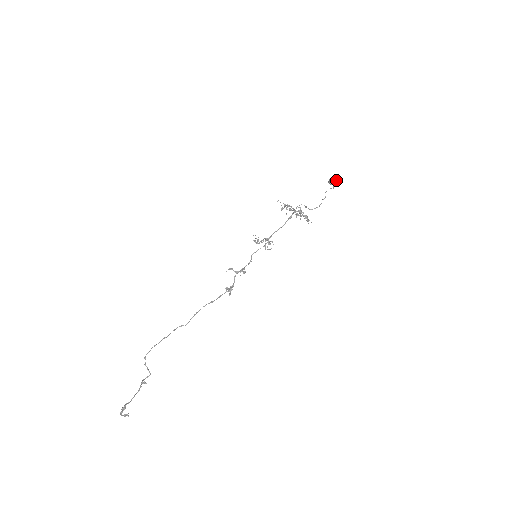
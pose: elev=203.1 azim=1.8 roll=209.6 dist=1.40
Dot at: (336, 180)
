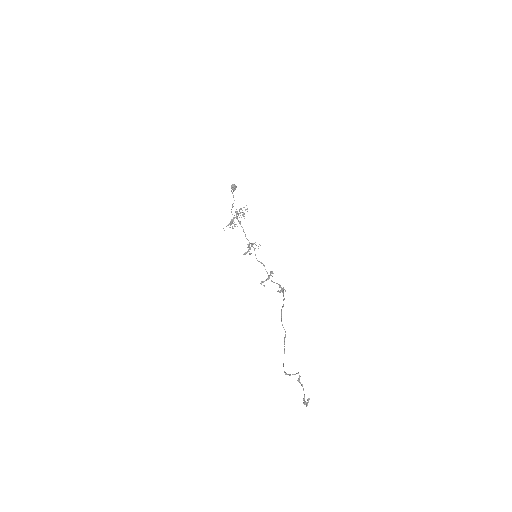
Dot at: (233, 184)
